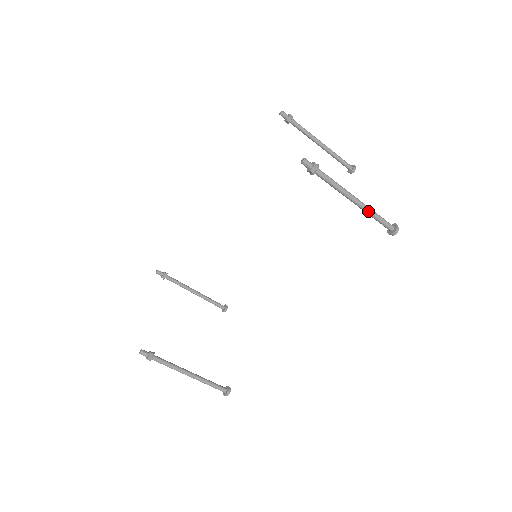
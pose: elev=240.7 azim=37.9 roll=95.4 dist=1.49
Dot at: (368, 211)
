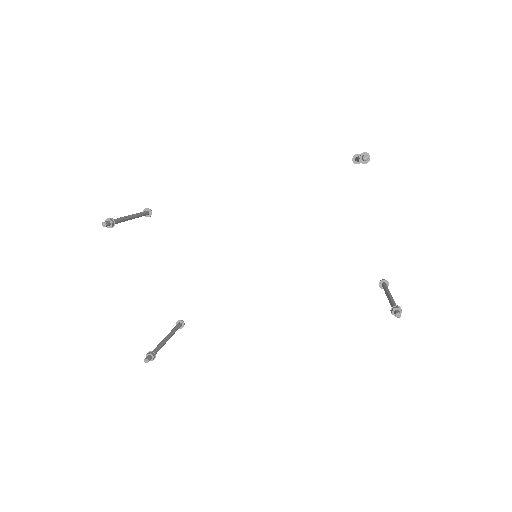
Dot at: occluded
